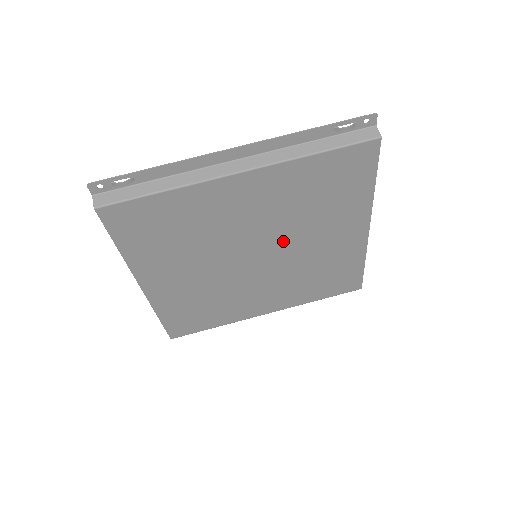
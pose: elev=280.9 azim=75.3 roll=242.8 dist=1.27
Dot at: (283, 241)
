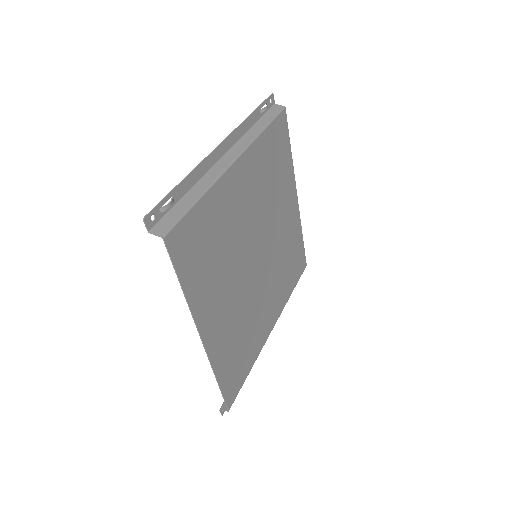
Dot at: (266, 229)
